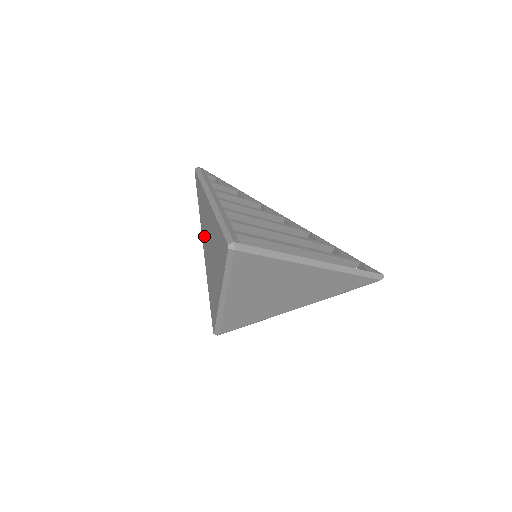
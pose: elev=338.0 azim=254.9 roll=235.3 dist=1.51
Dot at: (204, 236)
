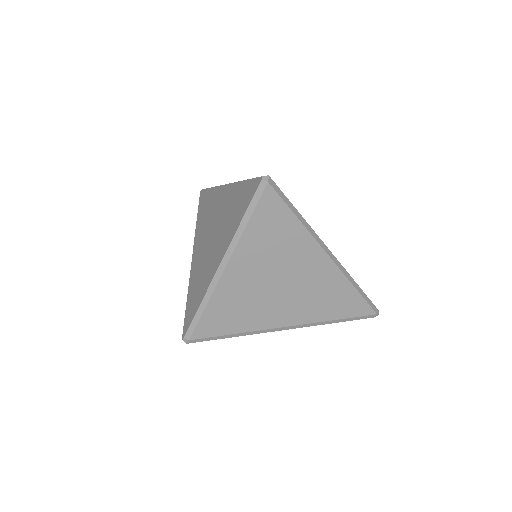
Dot at: (200, 237)
